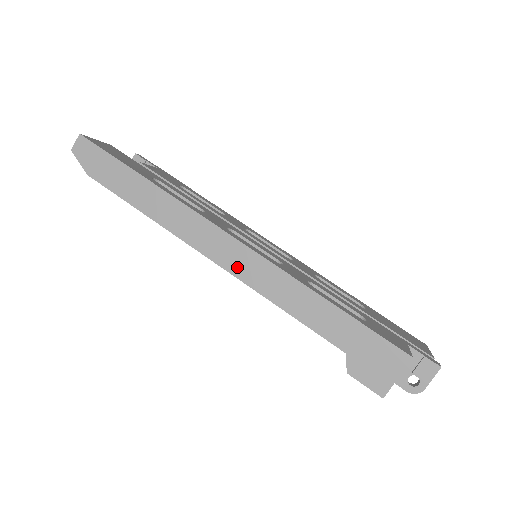
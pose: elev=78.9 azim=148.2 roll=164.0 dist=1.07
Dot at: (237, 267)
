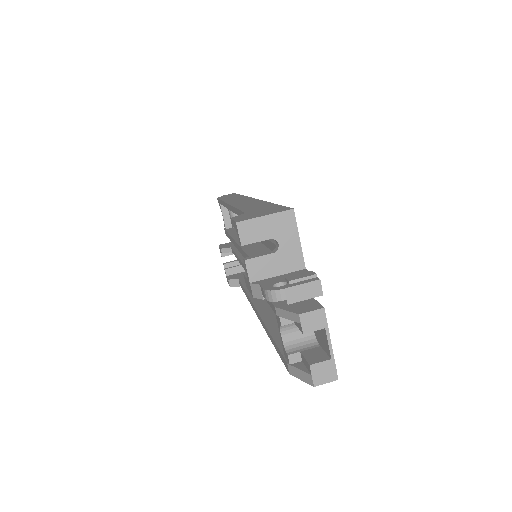
Dot at: (237, 203)
